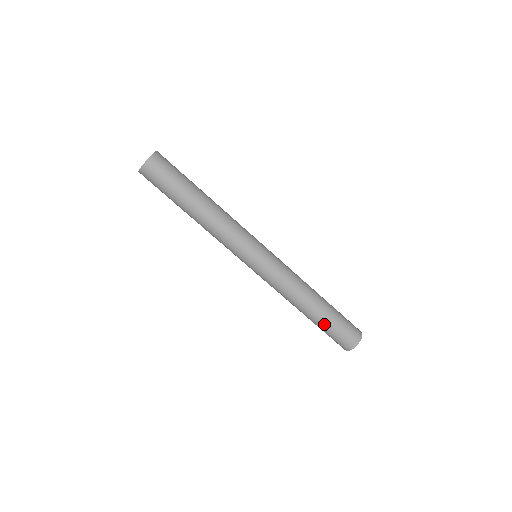
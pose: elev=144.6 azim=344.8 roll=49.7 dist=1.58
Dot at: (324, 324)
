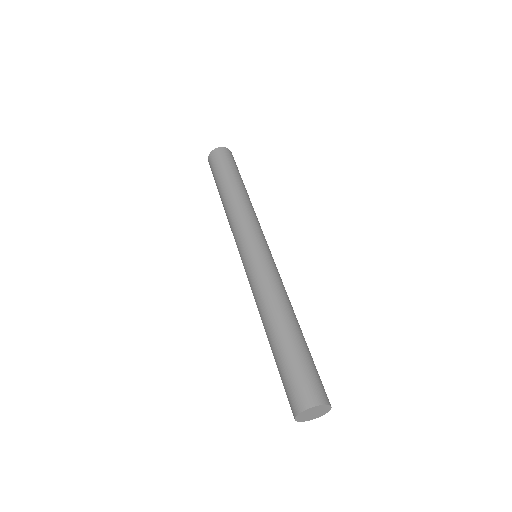
Dot at: (276, 361)
